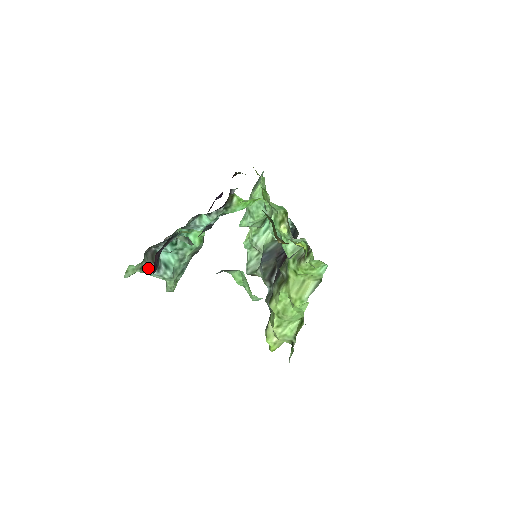
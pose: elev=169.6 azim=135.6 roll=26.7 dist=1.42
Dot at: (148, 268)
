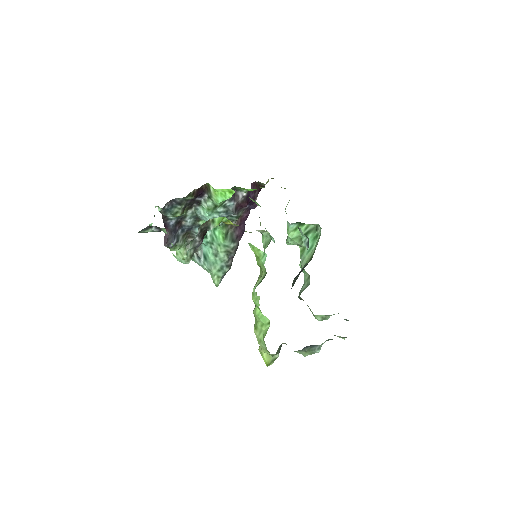
Dot at: (193, 256)
